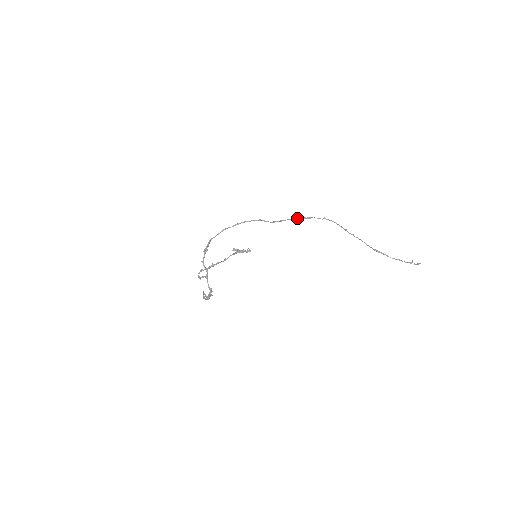
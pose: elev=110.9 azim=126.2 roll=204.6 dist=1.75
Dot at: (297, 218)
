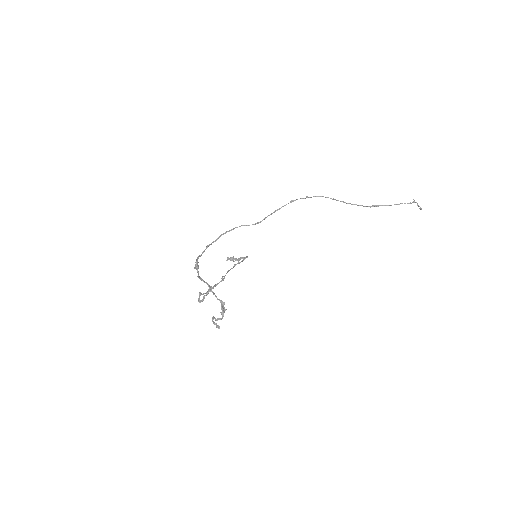
Dot at: (280, 208)
